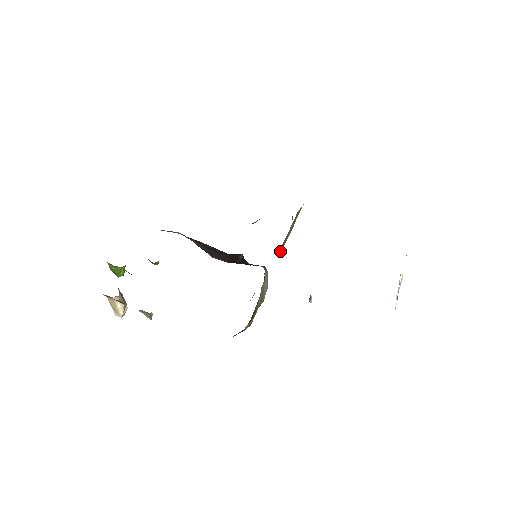
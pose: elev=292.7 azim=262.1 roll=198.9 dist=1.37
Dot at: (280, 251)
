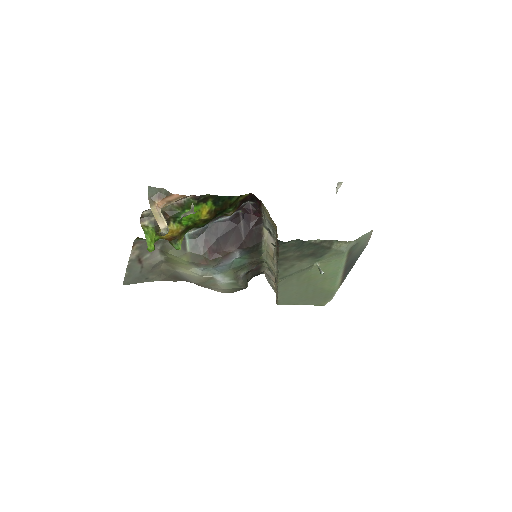
Dot at: occluded
